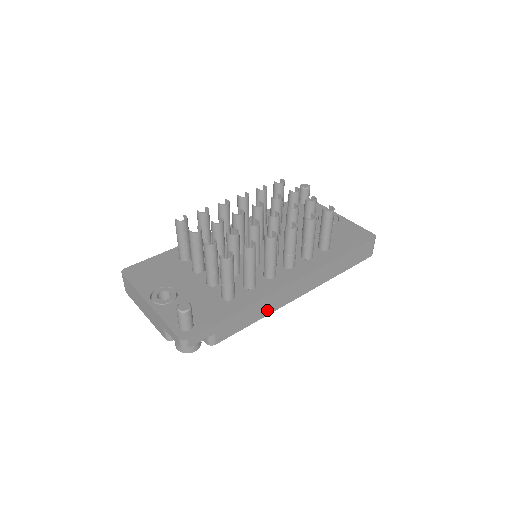
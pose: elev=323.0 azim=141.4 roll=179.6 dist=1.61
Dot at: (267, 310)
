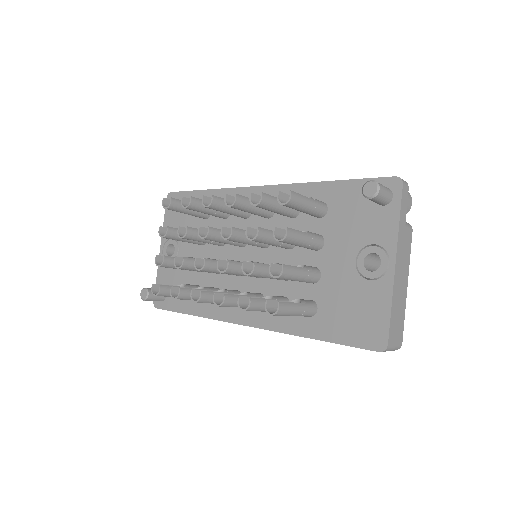
Dot at: occluded
